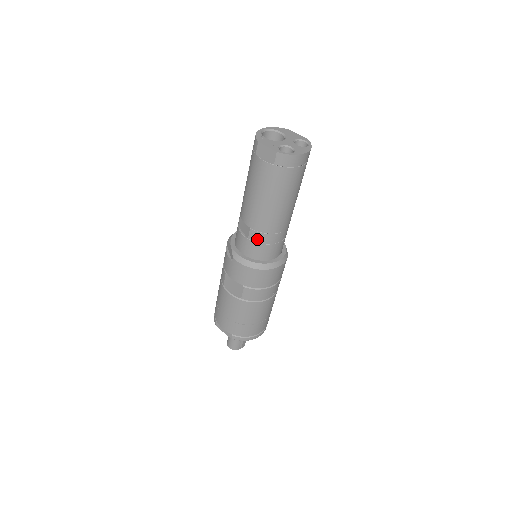
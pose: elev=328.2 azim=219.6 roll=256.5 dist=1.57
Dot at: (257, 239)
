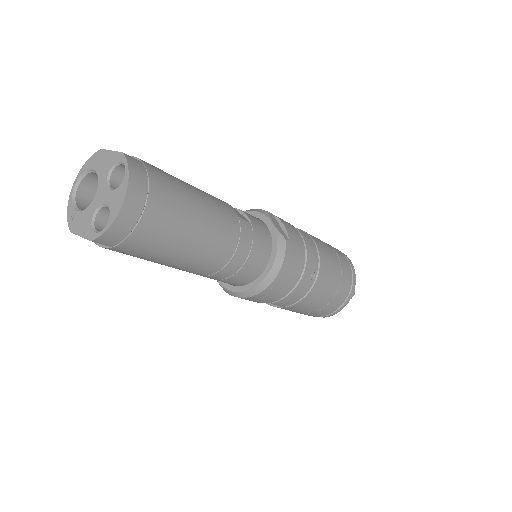
Dot at: (218, 278)
